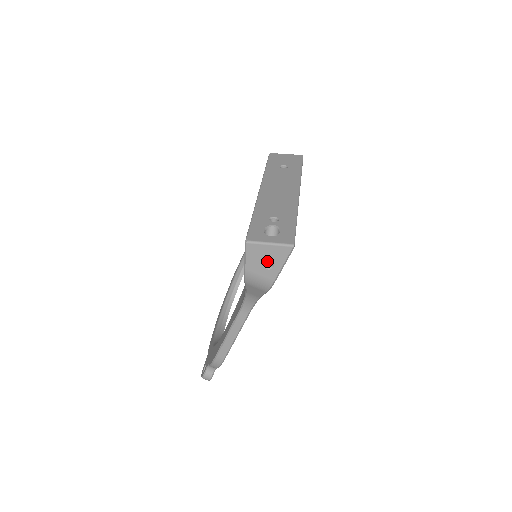
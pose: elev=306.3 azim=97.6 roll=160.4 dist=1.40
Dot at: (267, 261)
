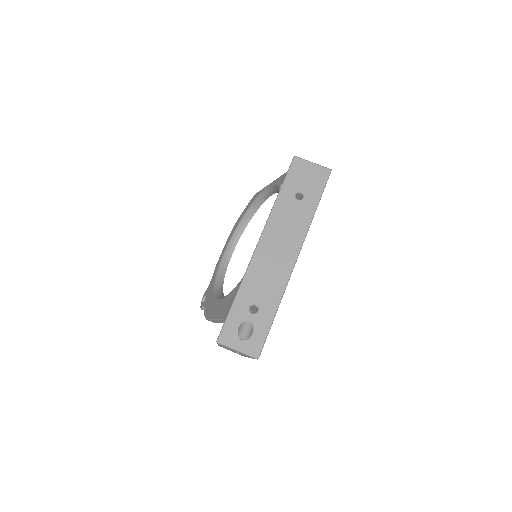
Dot at: occluded
